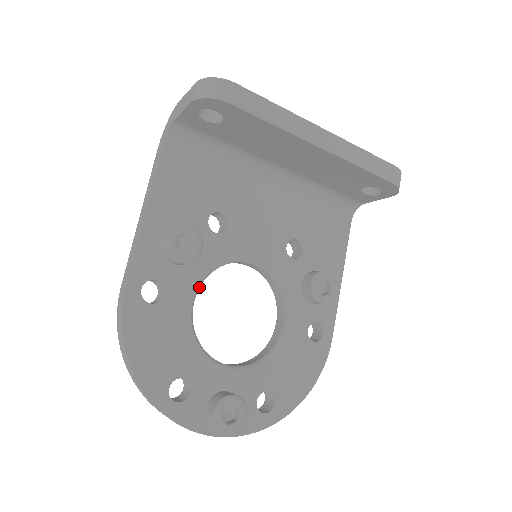
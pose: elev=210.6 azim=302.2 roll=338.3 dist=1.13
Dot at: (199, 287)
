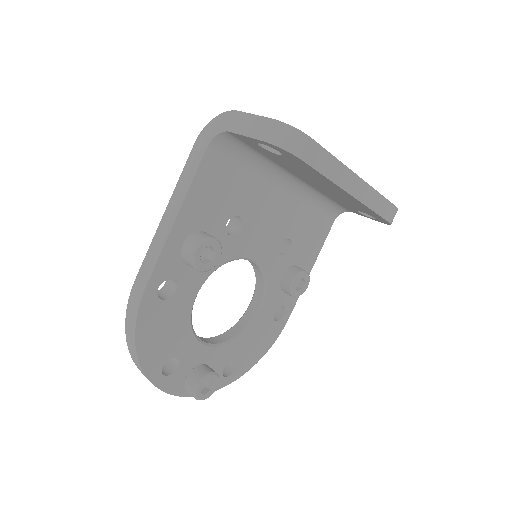
Dot at: (204, 282)
